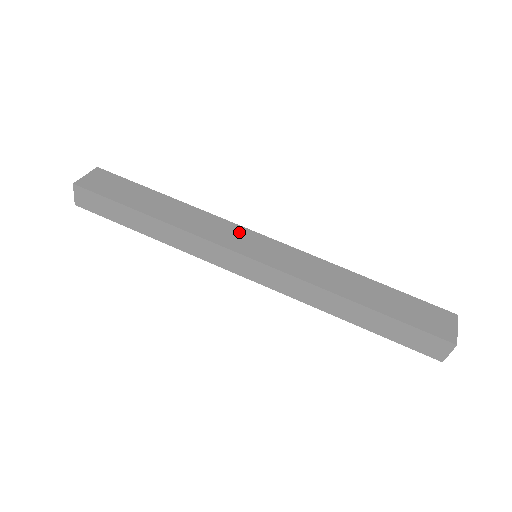
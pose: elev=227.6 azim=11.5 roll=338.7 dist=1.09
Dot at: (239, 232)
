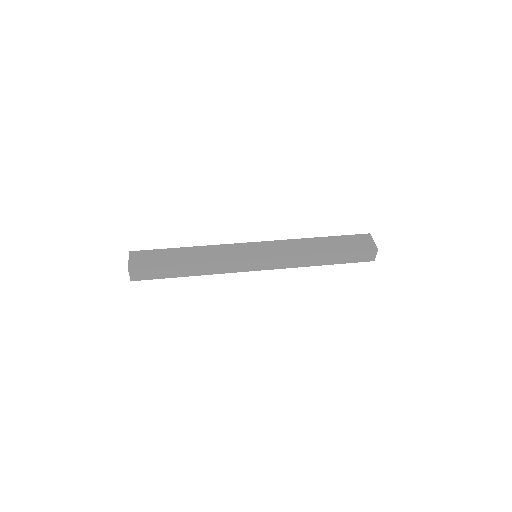
Dot at: (239, 247)
